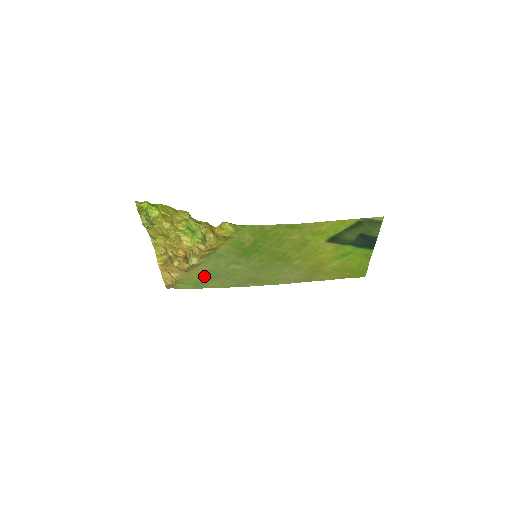
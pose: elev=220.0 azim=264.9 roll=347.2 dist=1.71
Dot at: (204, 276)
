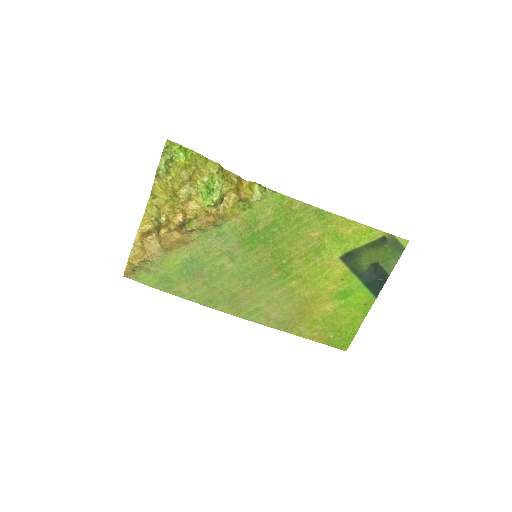
Dot at: (182, 267)
